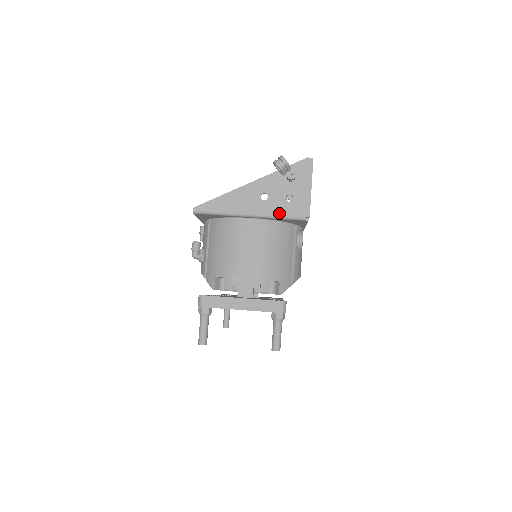
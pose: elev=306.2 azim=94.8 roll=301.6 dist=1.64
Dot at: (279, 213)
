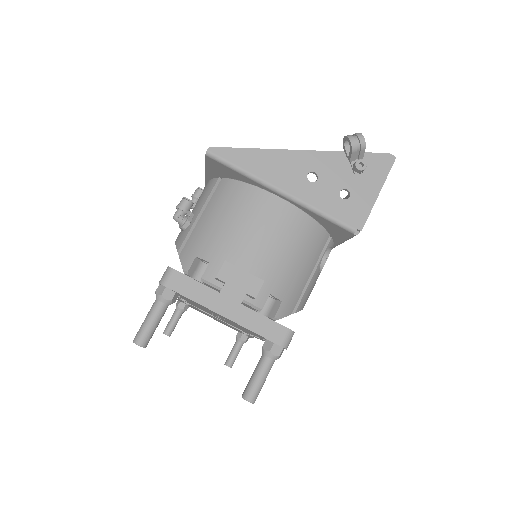
Dot at: (323, 207)
